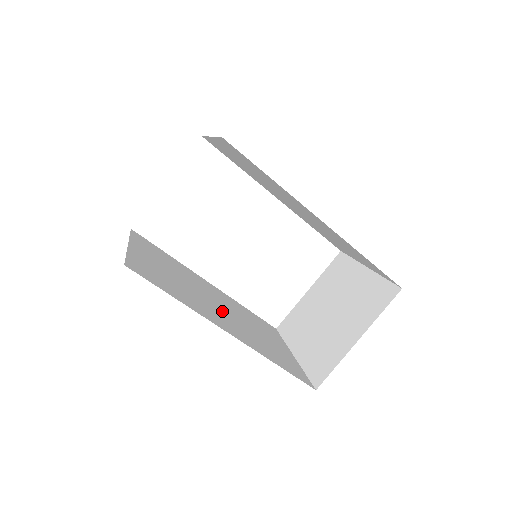
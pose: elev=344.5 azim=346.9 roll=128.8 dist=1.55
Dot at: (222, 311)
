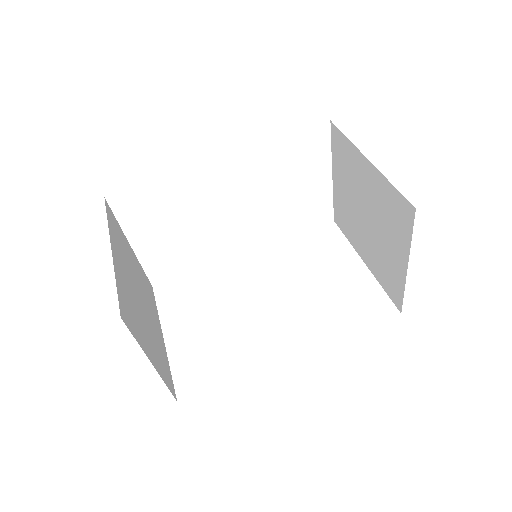
Dot at: (274, 308)
